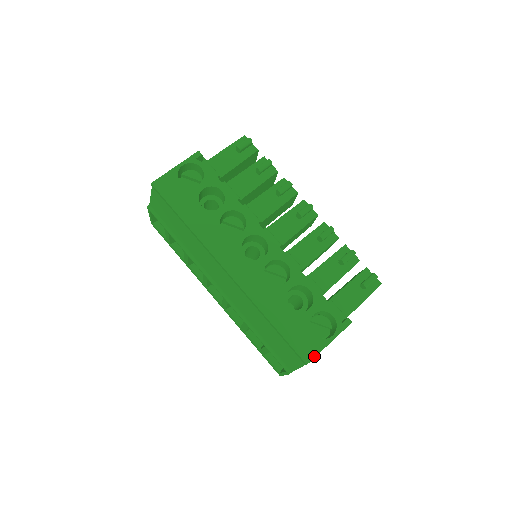
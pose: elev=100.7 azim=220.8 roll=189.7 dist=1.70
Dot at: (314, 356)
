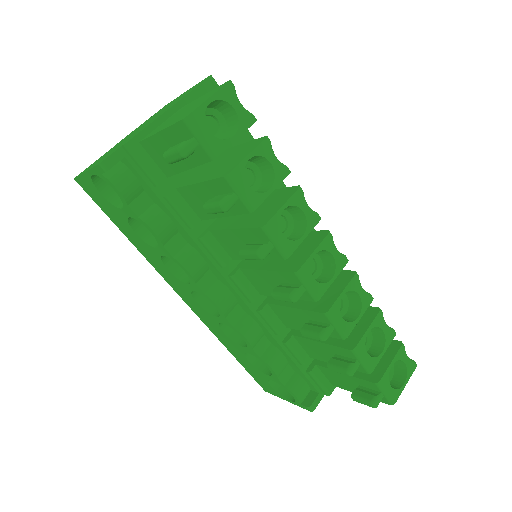
Dot at: occluded
